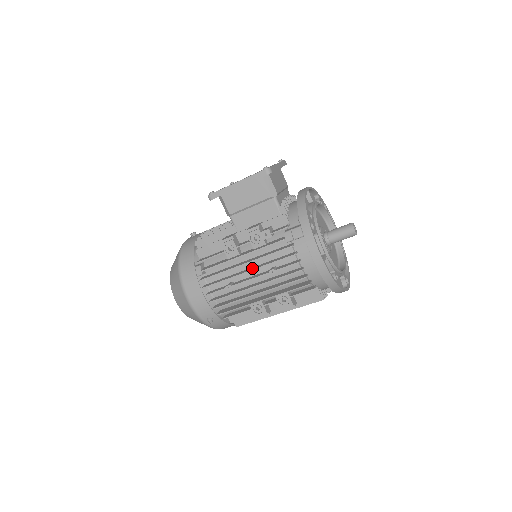
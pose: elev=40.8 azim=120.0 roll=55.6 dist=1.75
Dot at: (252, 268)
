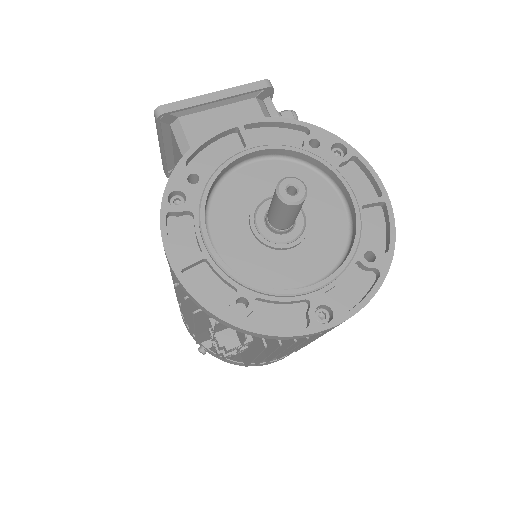
Dot at: occluded
